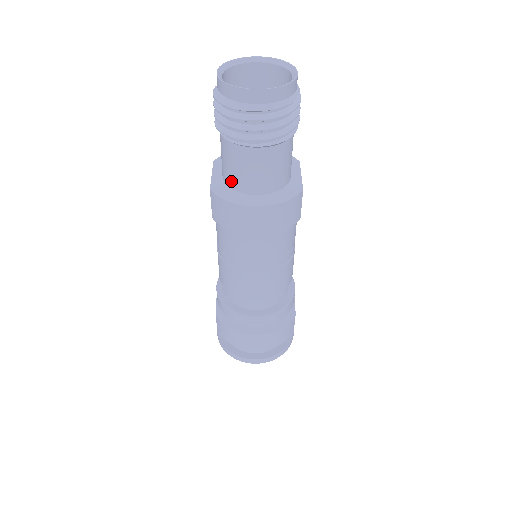
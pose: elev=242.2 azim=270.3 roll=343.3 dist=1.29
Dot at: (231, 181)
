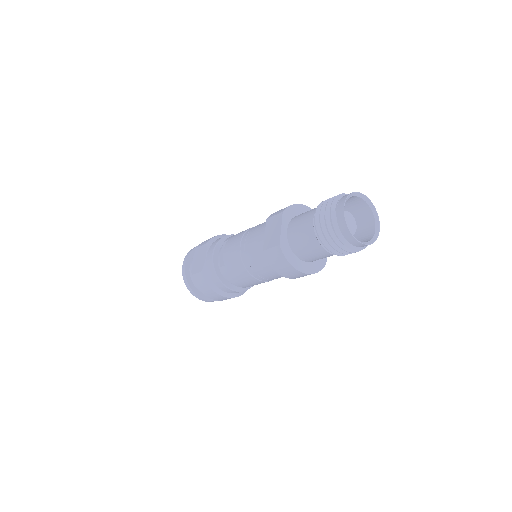
Dot at: (295, 248)
